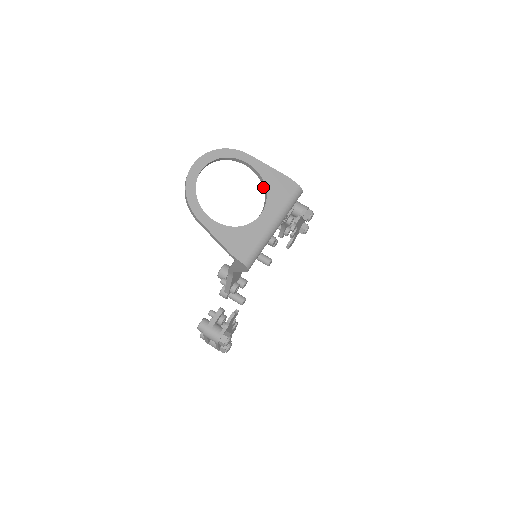
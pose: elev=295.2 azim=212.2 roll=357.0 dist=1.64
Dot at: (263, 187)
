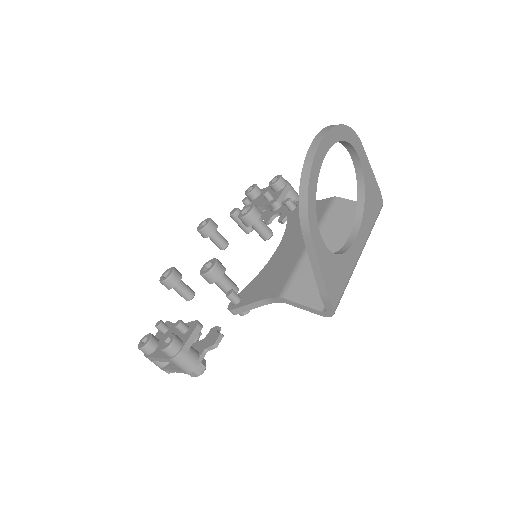
Dot at: (358, 196)
